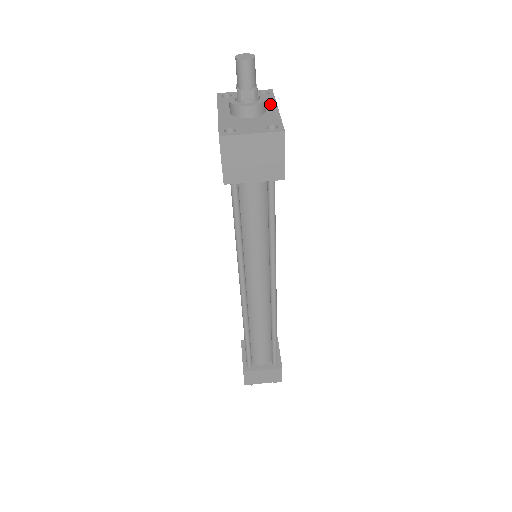
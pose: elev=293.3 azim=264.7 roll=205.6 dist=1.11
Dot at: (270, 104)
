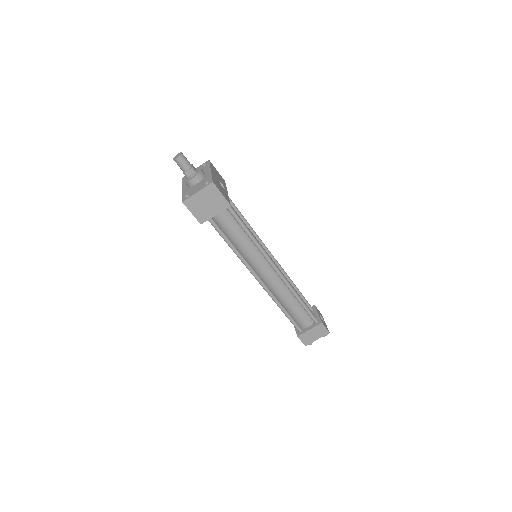
Dot at: (207, 170)
